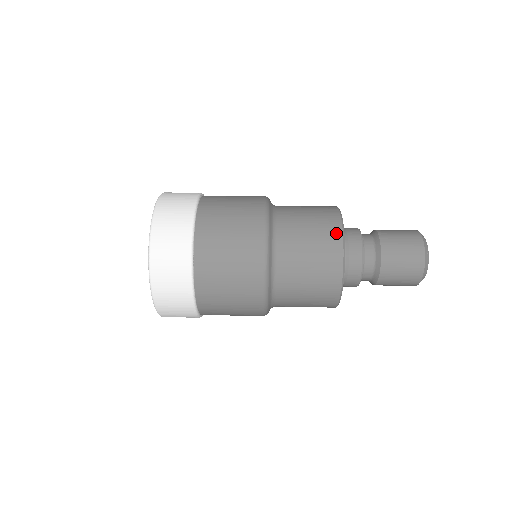
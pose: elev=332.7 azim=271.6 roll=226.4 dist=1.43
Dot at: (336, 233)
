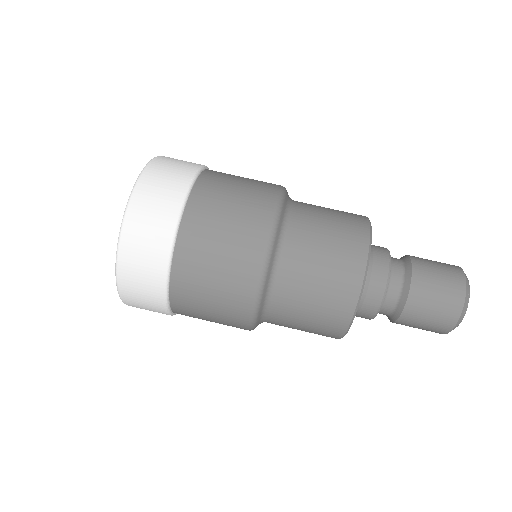
Dot at: (338, 331)
